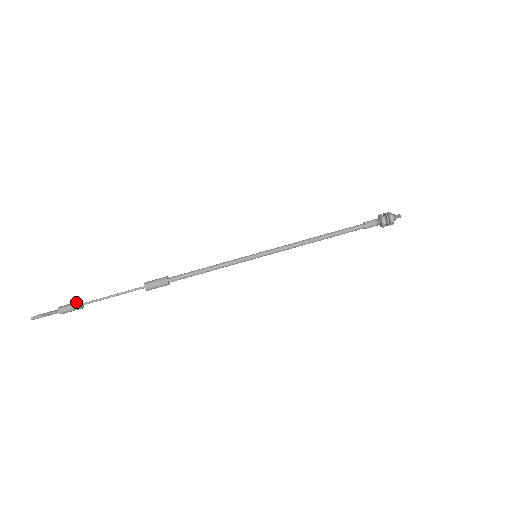
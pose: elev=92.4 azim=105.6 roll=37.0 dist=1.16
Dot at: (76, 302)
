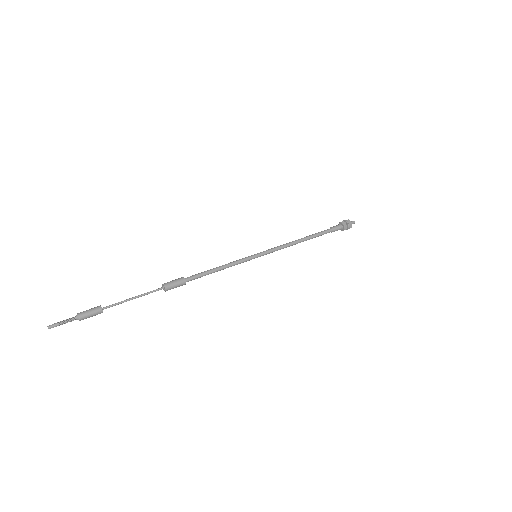
Dot at: (97, 309)
